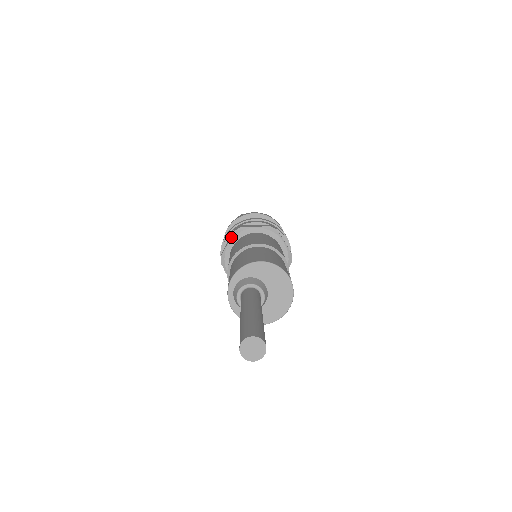
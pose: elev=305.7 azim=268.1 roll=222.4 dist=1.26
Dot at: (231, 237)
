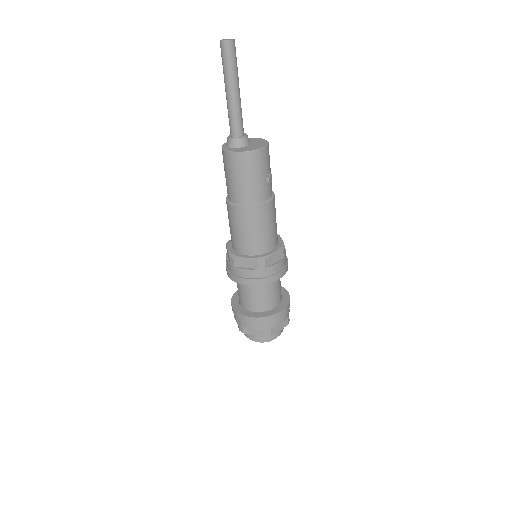
Dot at: occluded
